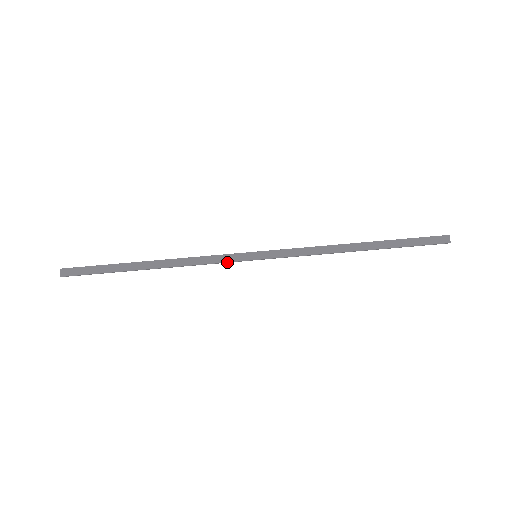
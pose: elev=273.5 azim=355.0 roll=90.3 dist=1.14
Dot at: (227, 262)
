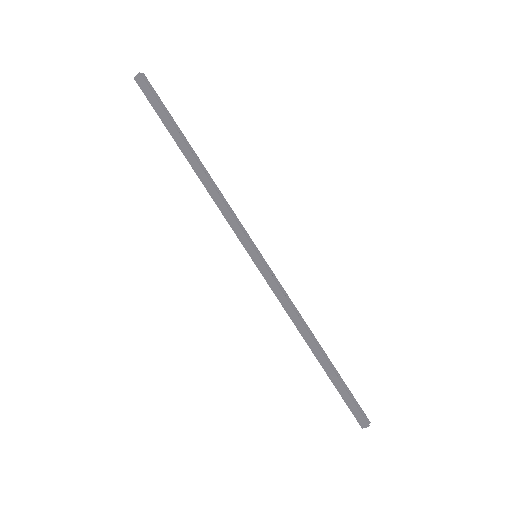
Dot at: (235, 232)
